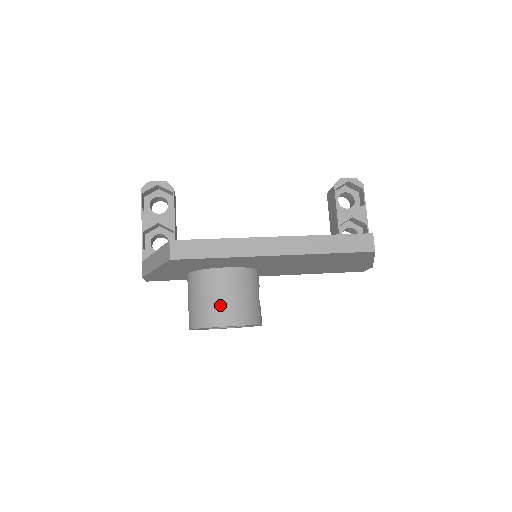
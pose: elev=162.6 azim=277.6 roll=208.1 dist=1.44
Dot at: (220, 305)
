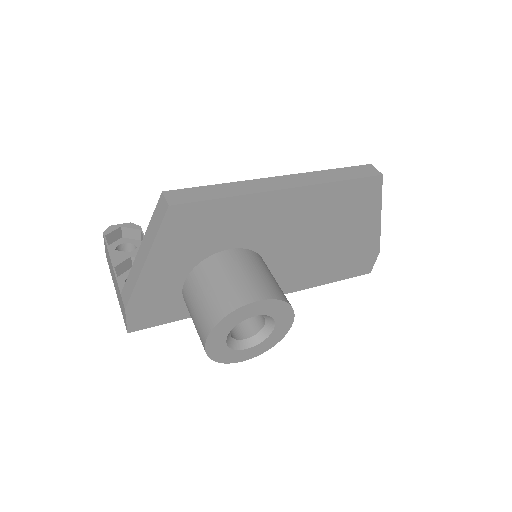
Dot at: (238, 283)
